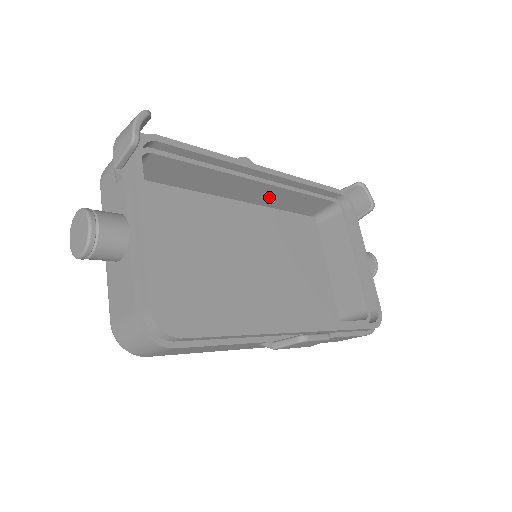
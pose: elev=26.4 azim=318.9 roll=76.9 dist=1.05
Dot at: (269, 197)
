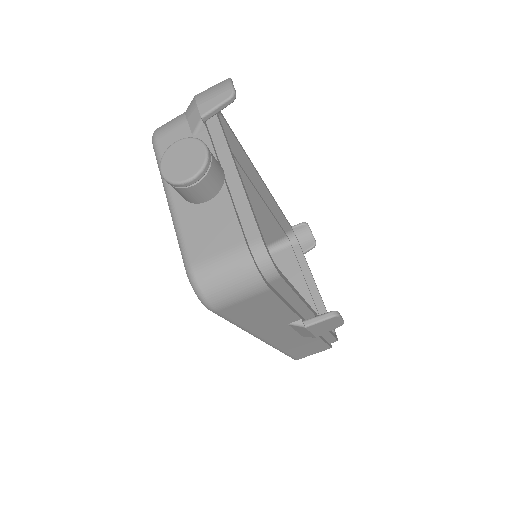
Dot at: occluded
